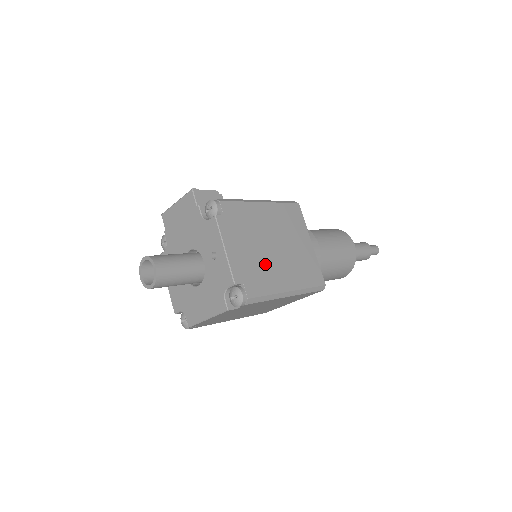
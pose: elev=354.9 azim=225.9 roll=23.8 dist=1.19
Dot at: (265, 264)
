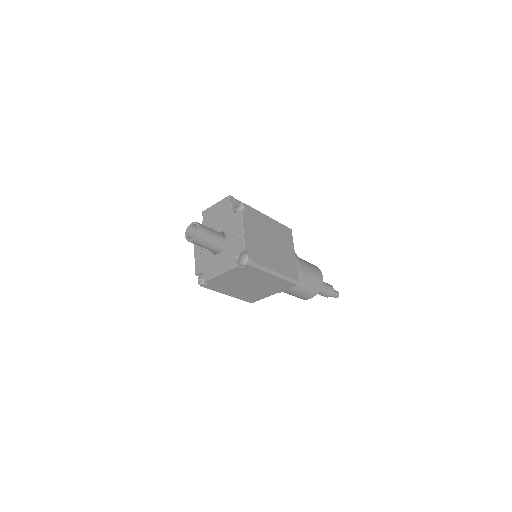
Dot at: (264, 249)
